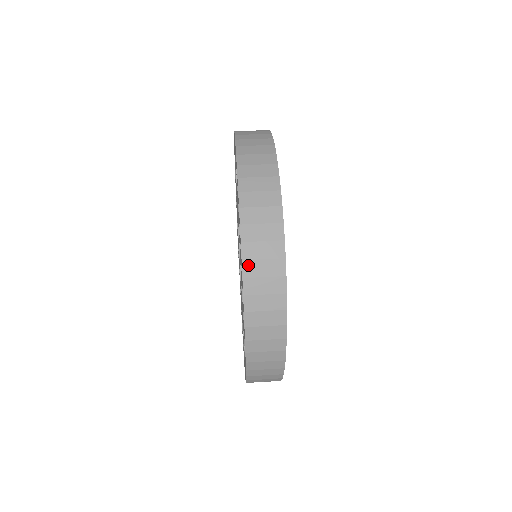
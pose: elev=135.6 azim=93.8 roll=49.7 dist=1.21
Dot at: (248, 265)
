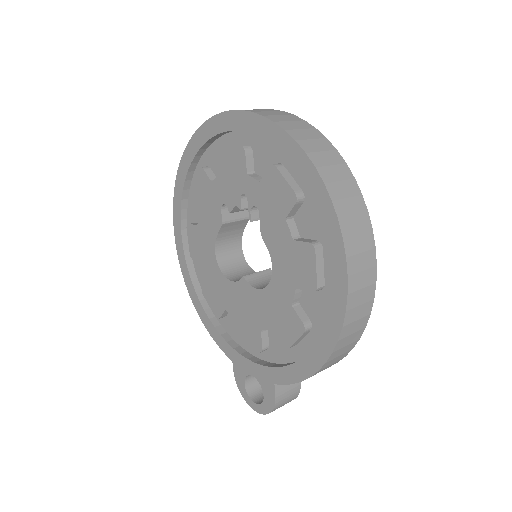
Dot at: occluded
